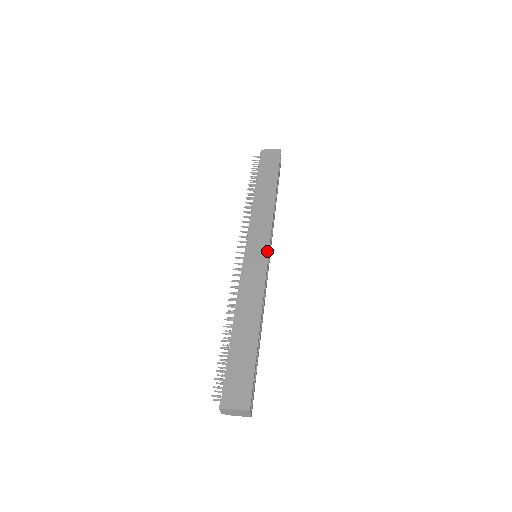
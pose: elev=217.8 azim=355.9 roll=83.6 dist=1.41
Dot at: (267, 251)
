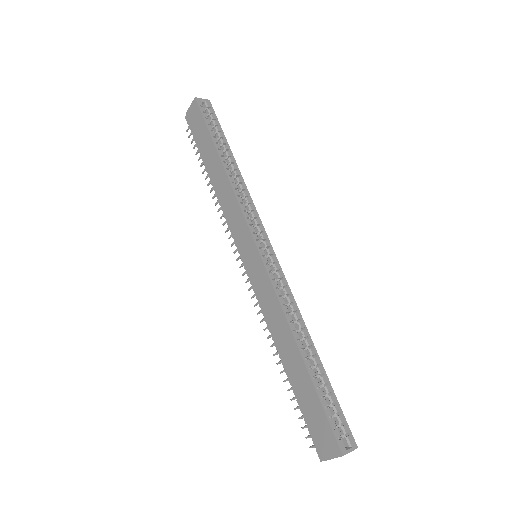
Dot at: (255, 249)
